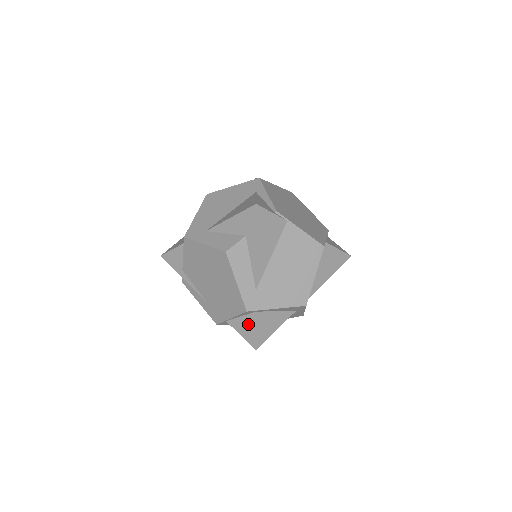
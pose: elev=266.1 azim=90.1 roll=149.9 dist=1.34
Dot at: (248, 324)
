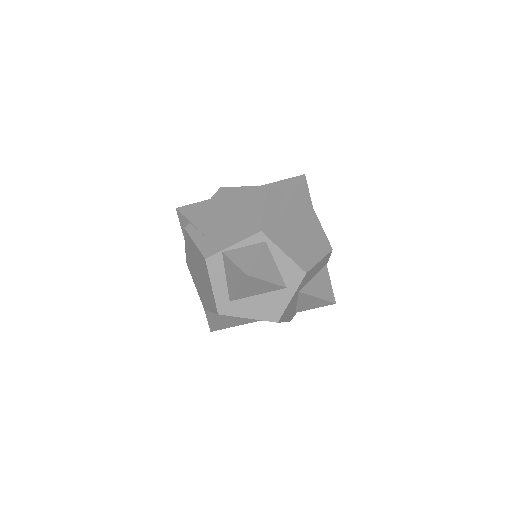
Dot at: (250, 252)
